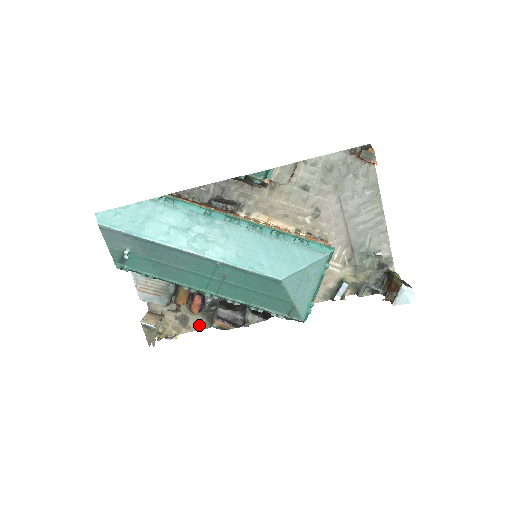
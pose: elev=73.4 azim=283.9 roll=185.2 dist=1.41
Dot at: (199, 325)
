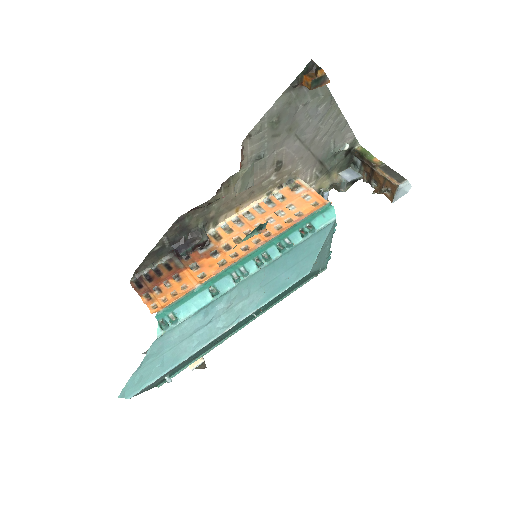
Dot at: occluded
